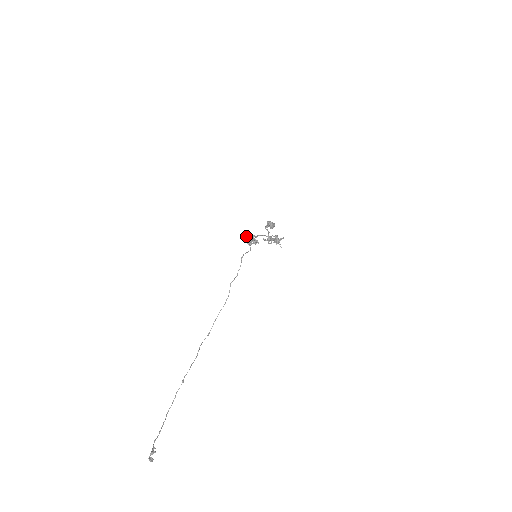
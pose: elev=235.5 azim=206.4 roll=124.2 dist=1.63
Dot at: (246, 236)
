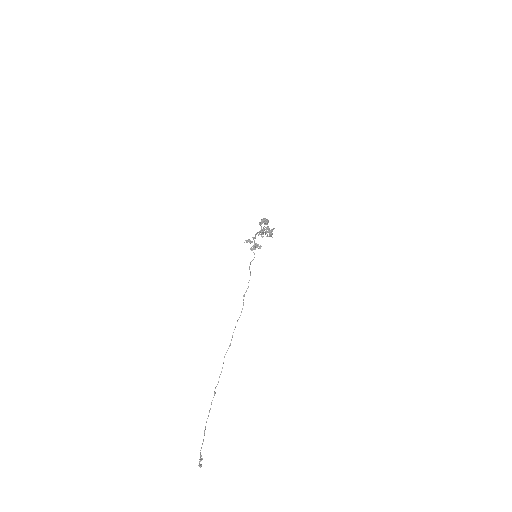
Dot at: occluded
